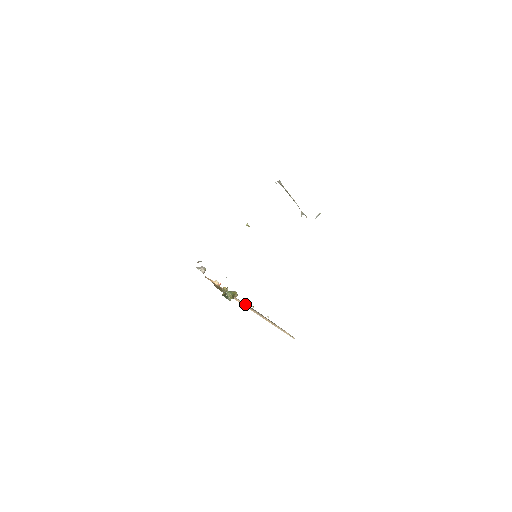
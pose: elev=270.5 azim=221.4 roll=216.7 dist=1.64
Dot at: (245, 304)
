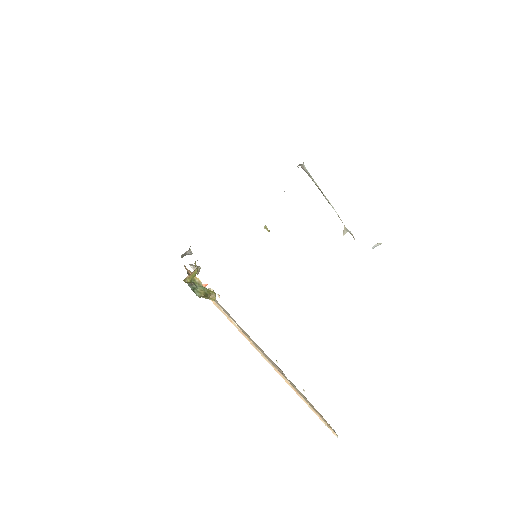
Dot at: (249, 337)
